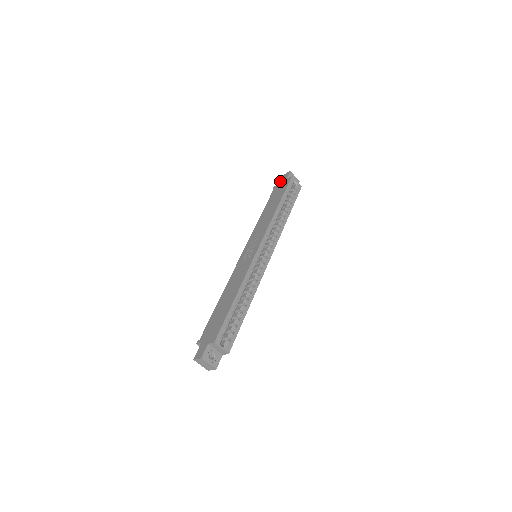
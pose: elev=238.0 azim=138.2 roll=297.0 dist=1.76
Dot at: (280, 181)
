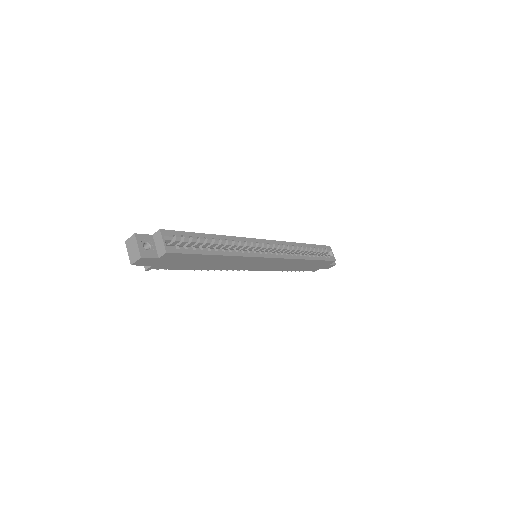
Dot at: occluded
